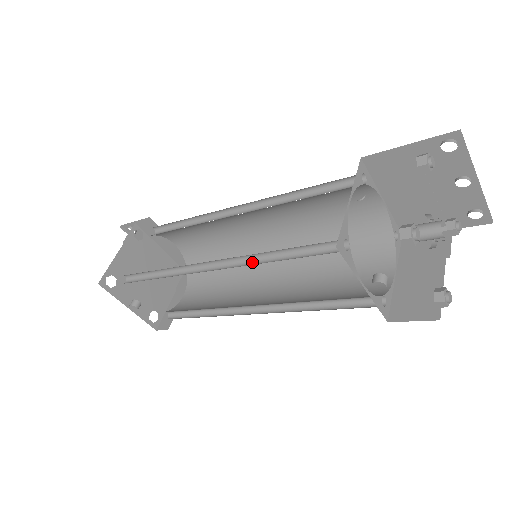
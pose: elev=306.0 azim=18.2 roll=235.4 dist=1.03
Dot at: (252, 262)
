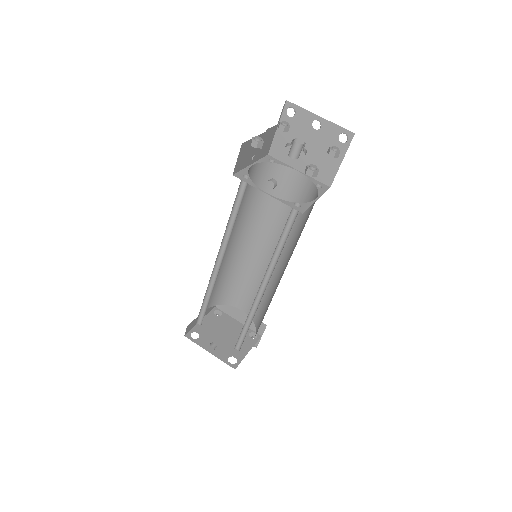
Dot at: occluded
